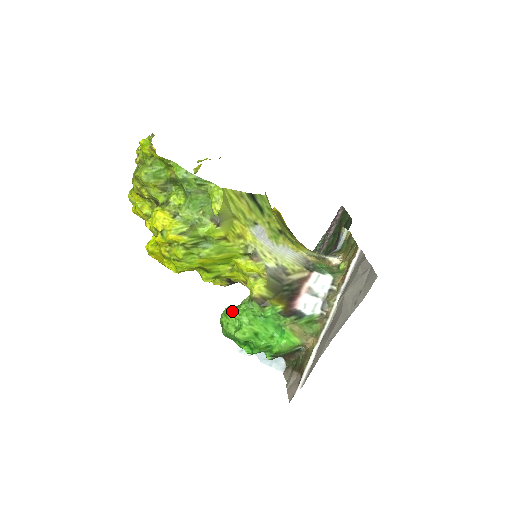
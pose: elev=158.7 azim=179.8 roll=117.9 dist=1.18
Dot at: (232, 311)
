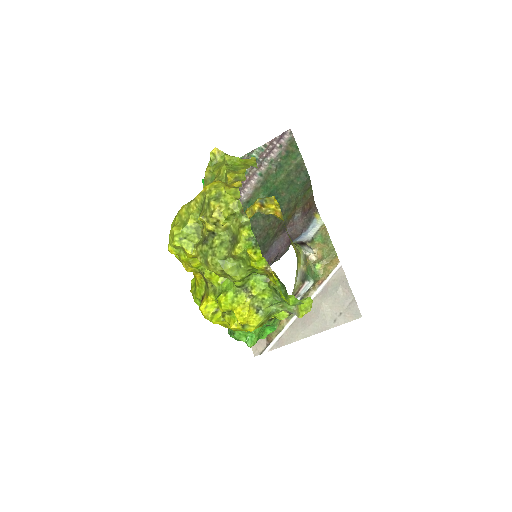
Dot at: occluded
